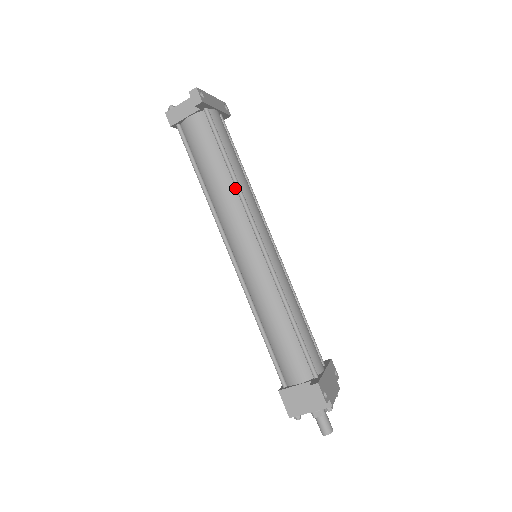
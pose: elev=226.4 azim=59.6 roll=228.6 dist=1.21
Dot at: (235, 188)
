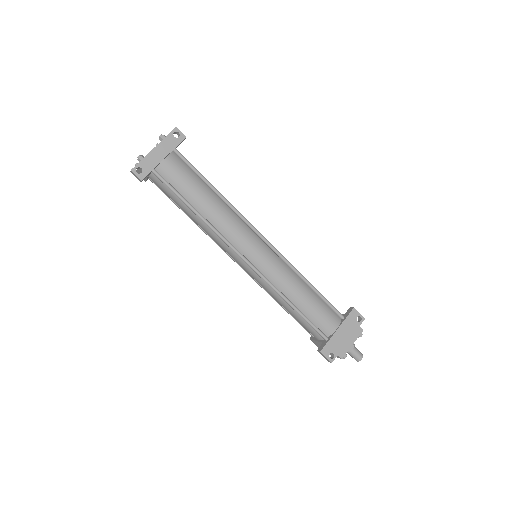
Dot at: (208, 224)
